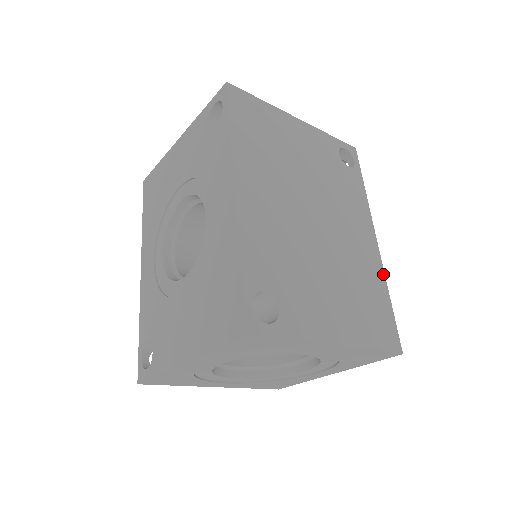
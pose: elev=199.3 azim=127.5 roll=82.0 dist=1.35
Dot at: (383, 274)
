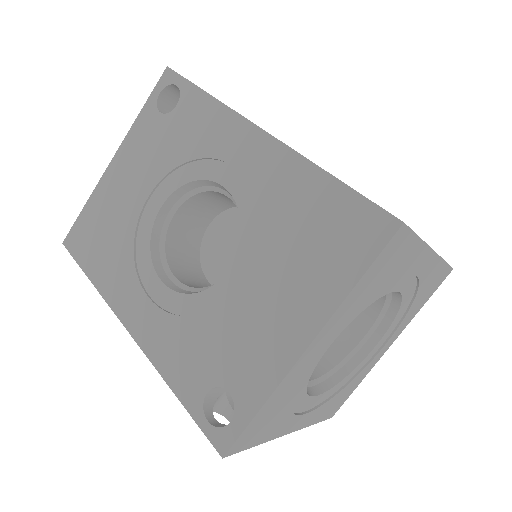
Dot at: occluded
